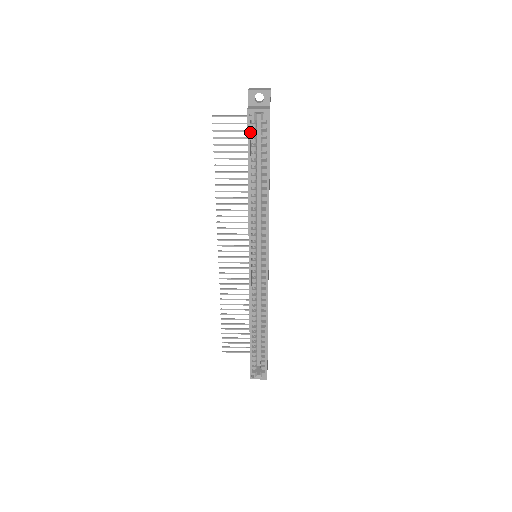
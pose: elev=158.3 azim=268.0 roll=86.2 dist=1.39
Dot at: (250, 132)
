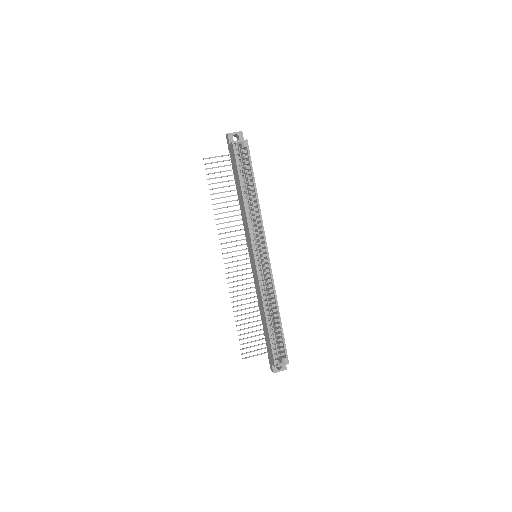
Dot at: (236, 158)
